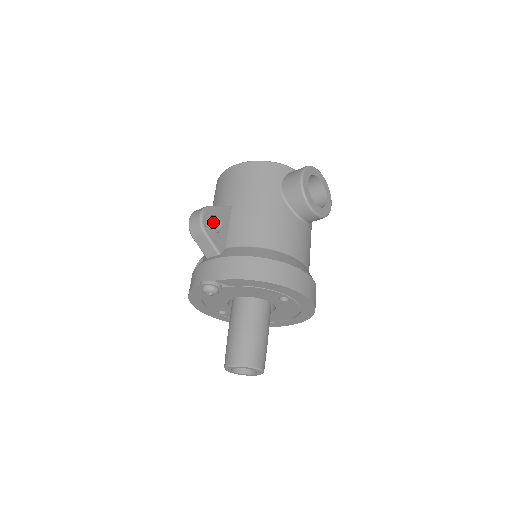
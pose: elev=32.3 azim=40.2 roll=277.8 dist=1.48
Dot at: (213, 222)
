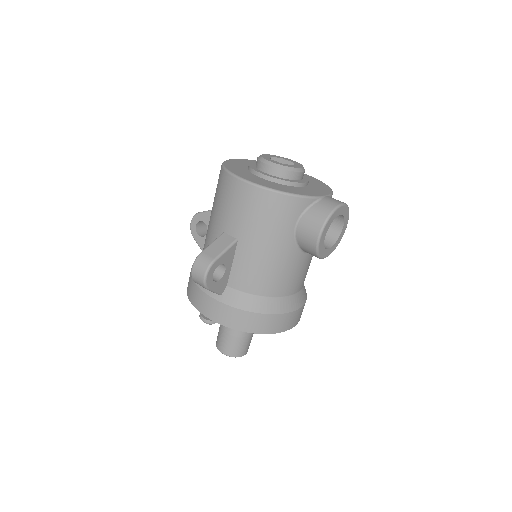
Dot at: occluded
